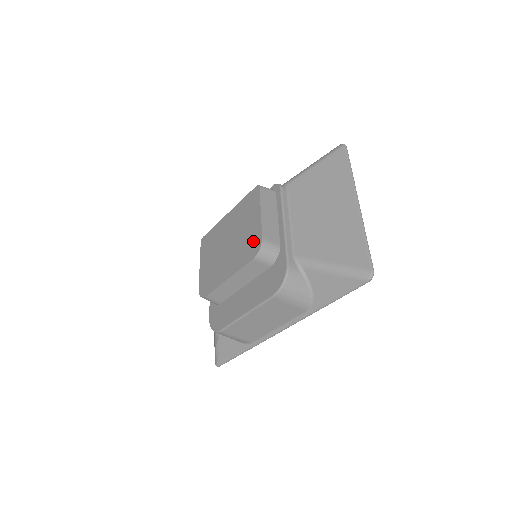
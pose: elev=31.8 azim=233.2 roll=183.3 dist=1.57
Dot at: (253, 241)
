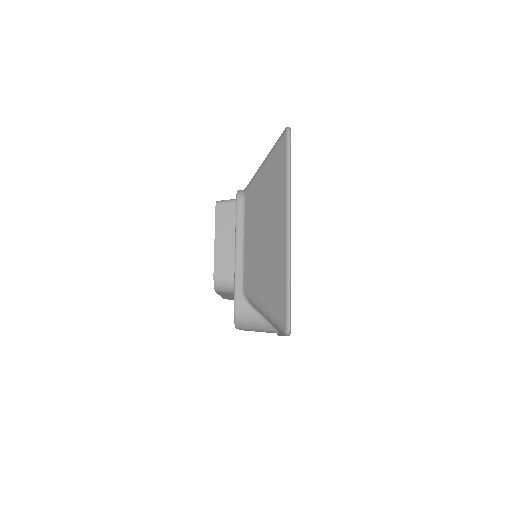
Dot at: occluded
